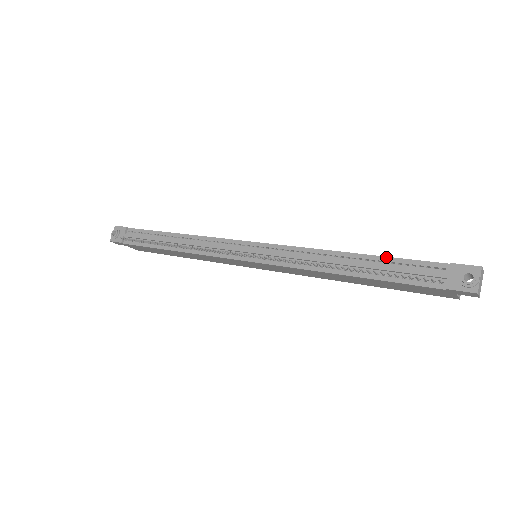
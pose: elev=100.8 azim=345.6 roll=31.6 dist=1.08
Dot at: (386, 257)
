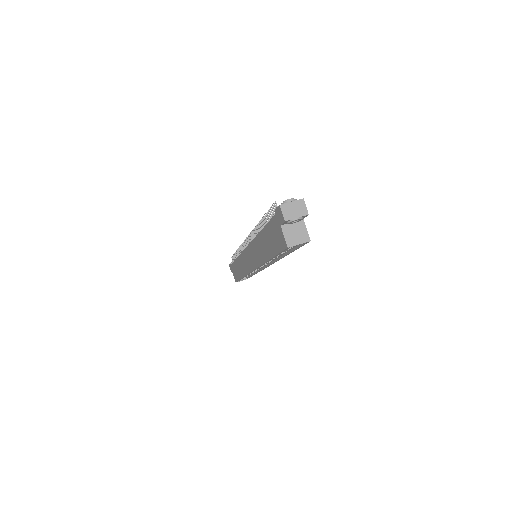
Dot at: occluded
